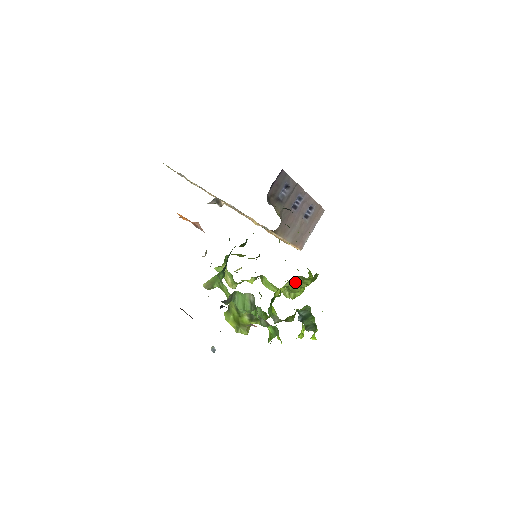
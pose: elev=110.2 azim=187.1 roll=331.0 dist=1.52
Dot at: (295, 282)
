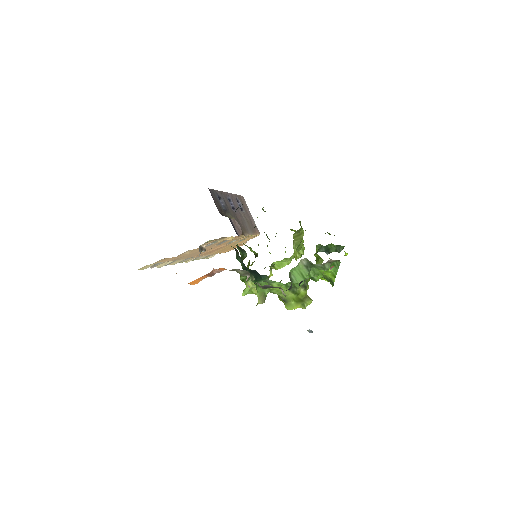
Dot at: (296, 240)
